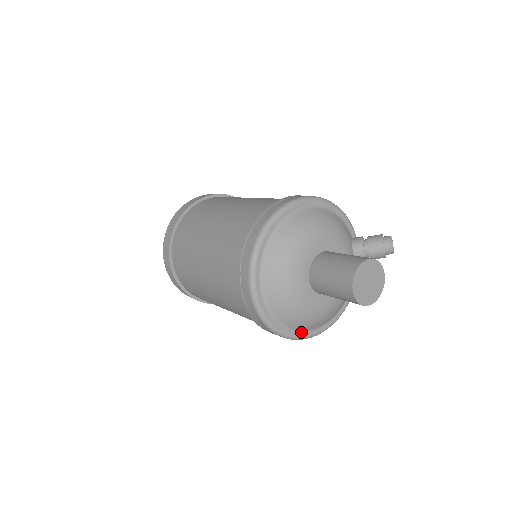
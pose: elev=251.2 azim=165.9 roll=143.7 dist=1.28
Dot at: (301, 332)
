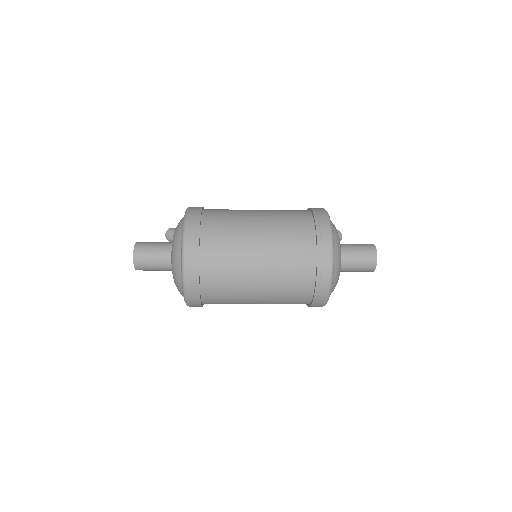
Dot at: occluded
